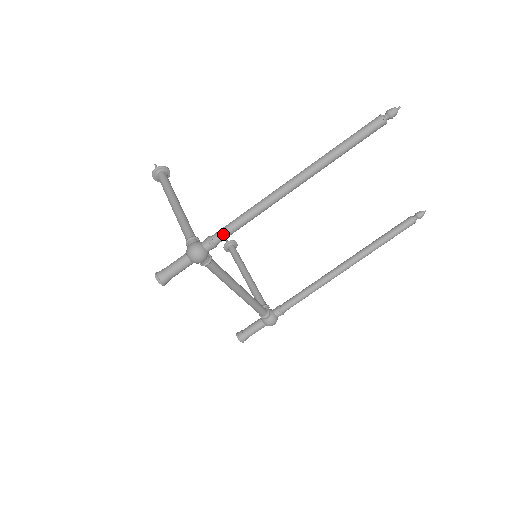
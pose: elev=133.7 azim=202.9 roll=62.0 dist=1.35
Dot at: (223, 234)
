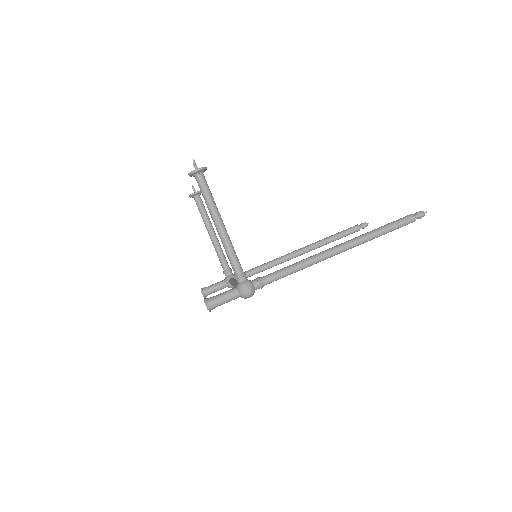
Dot at: (273, 281)
